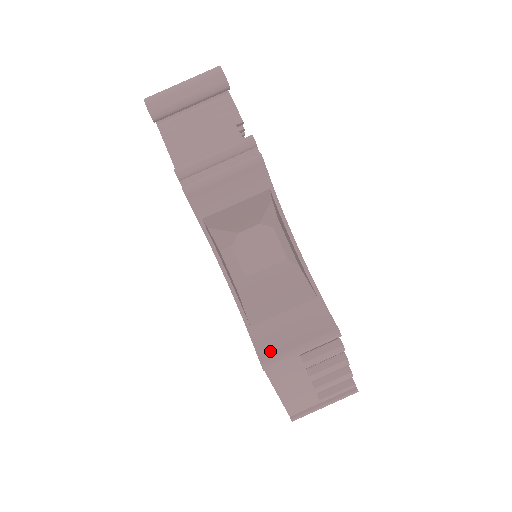
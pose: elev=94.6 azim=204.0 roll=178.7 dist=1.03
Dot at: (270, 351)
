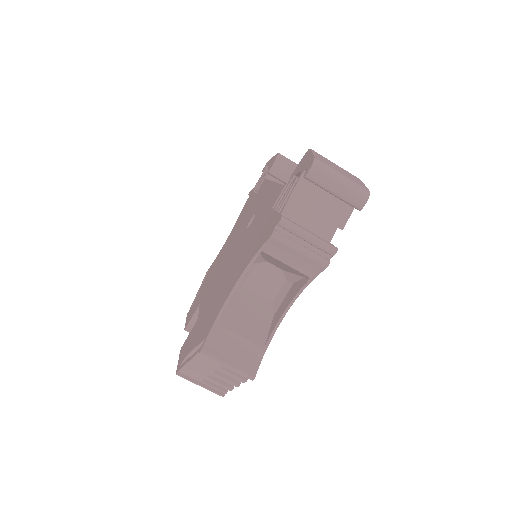
Dot at: (213, 349)
